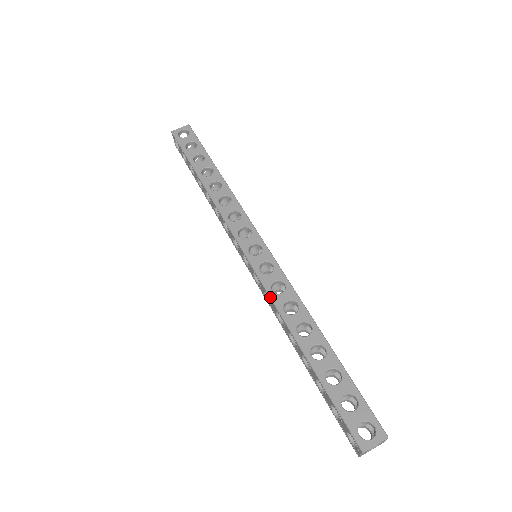
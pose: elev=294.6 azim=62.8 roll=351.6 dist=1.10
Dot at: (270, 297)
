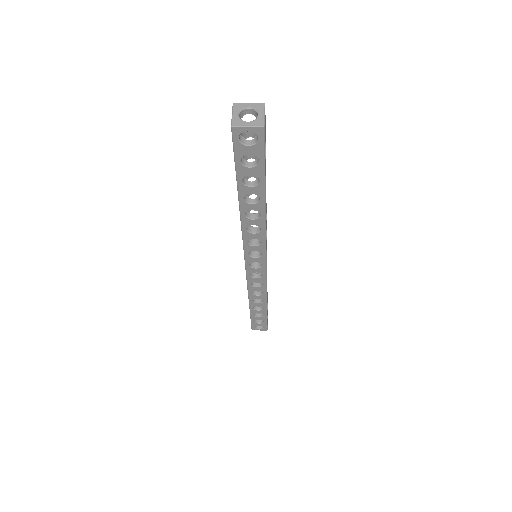
Dot at: occluded
